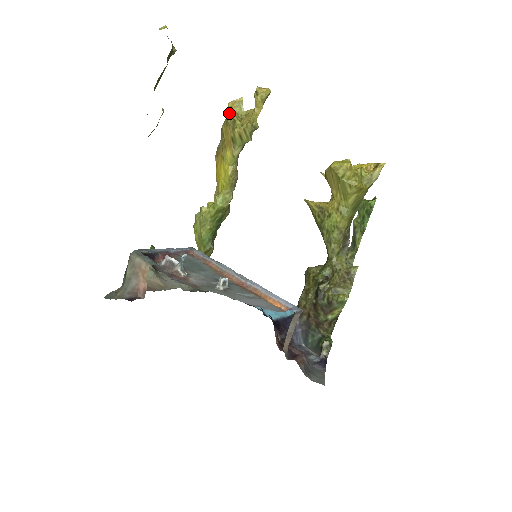
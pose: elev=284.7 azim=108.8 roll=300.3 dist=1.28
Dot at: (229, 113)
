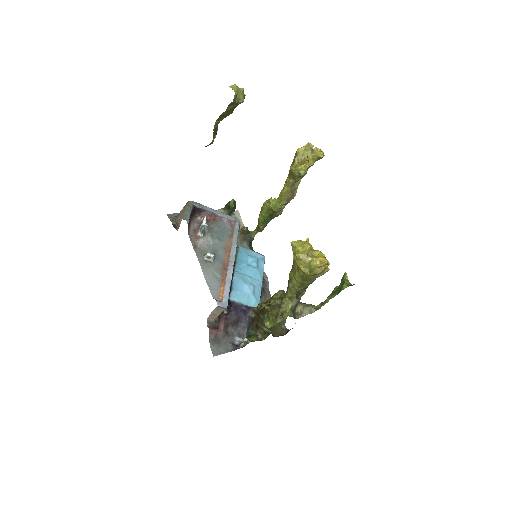
Dot at: (297, 152)
